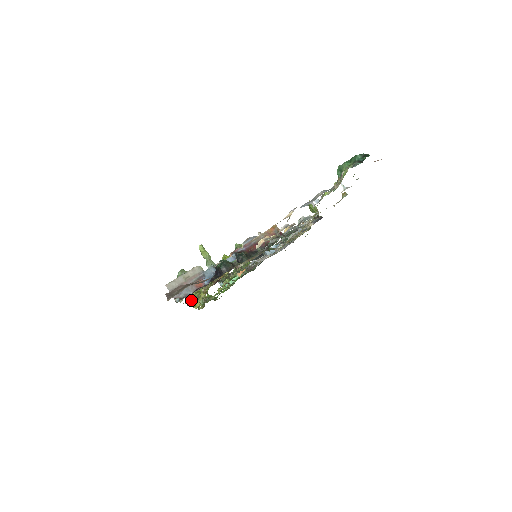
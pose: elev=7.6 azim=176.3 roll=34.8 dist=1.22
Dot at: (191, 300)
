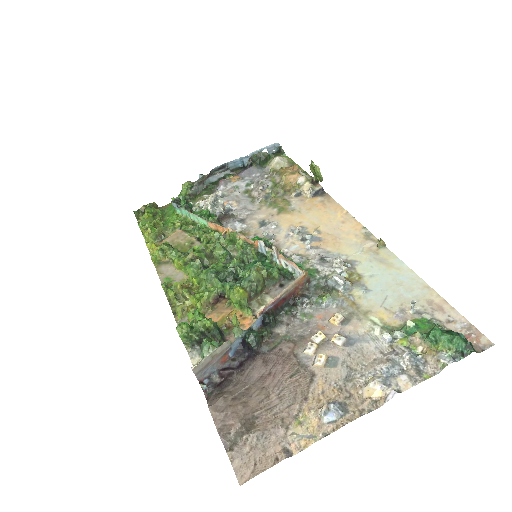
Dot at: (177, 302)
